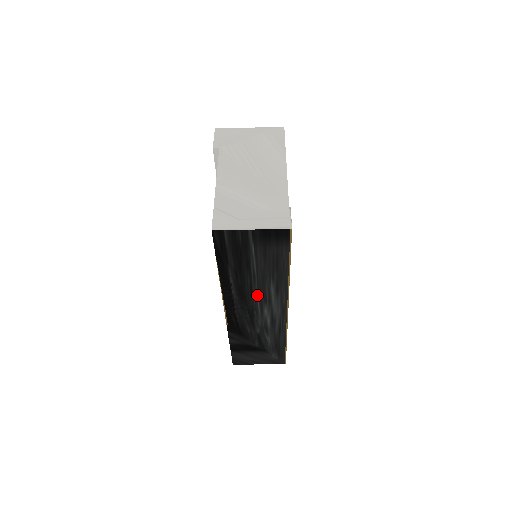
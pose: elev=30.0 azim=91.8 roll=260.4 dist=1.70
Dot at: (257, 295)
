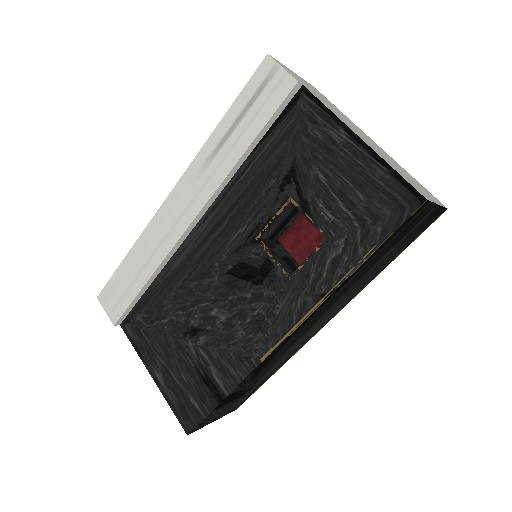
Dot at: (336, 304)
